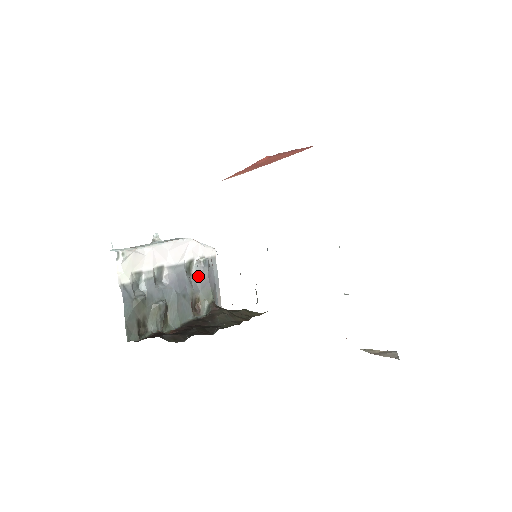
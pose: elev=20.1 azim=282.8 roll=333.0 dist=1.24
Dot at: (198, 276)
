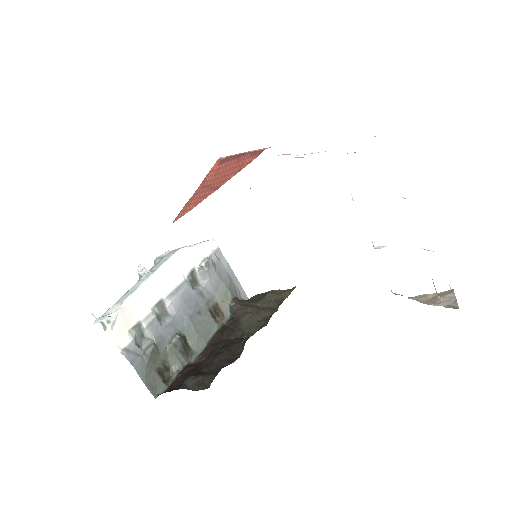
Dot at: (206, 282)
